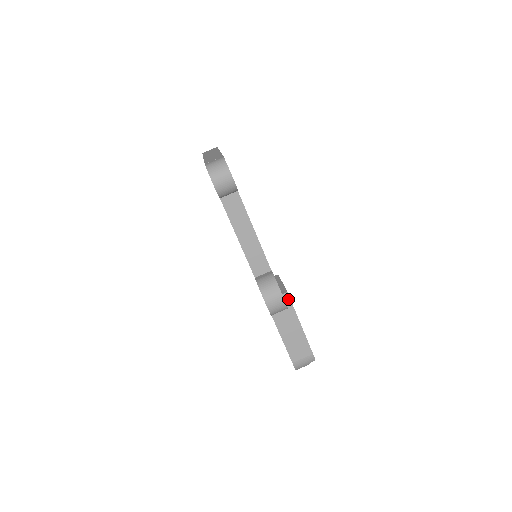
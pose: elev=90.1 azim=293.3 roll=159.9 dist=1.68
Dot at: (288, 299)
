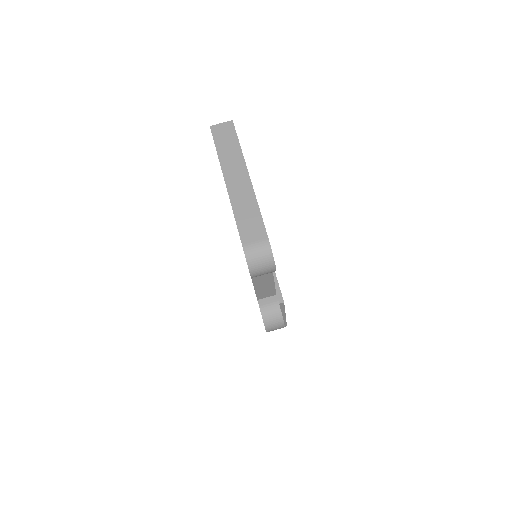
Dot at: (282, 305)
